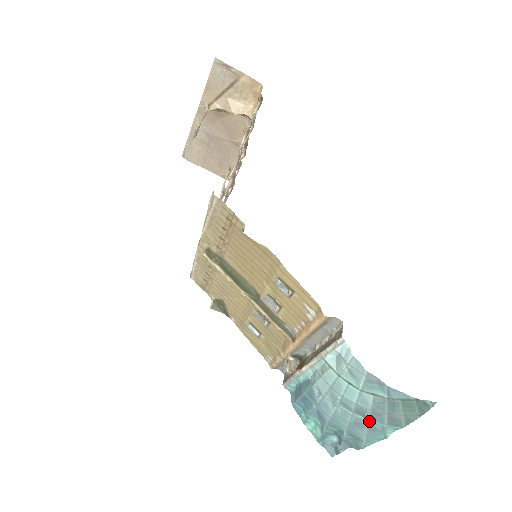
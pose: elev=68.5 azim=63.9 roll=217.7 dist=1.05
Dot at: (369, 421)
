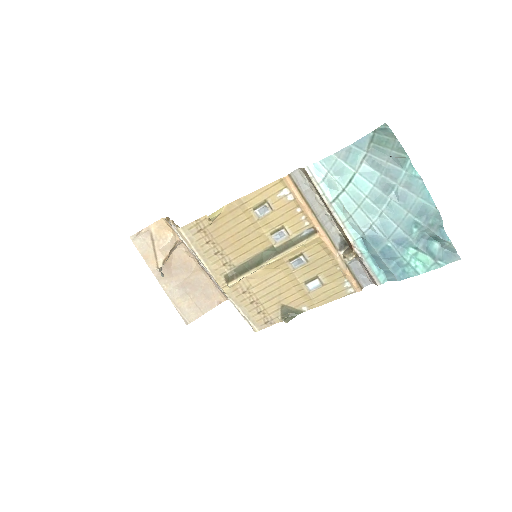
Dot at: (397, 184)
